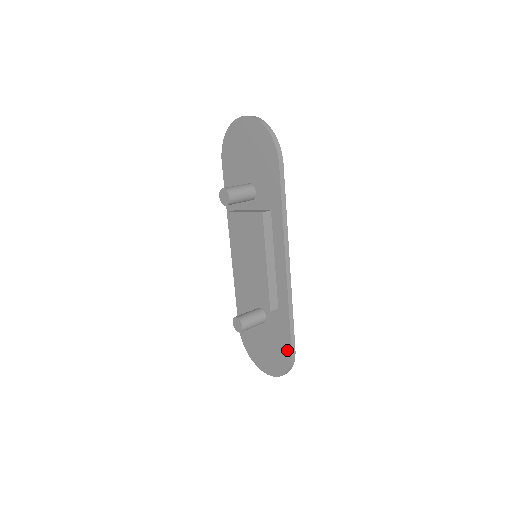
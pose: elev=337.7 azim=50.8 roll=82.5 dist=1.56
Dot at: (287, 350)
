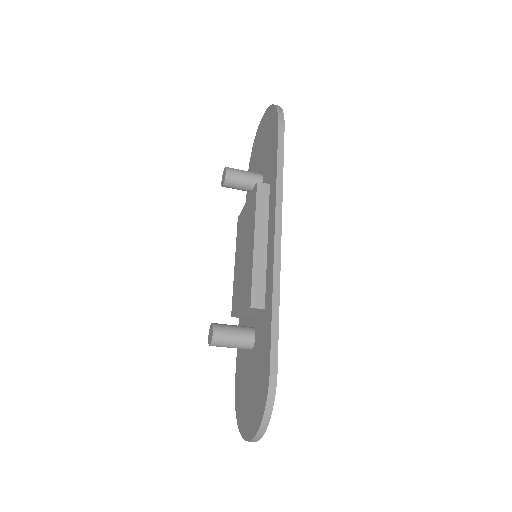
Dot at: (266, 371)
